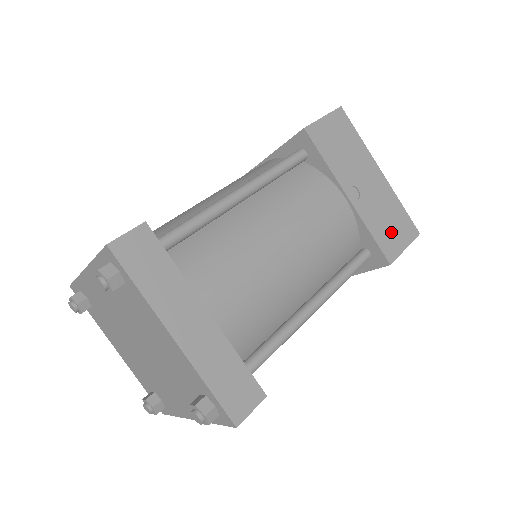
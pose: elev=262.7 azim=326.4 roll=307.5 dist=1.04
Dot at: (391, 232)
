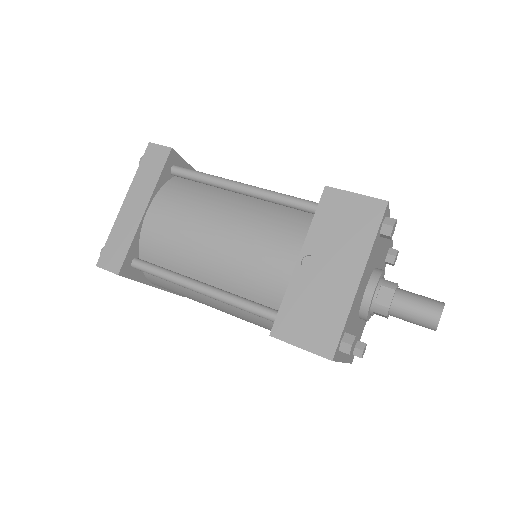
Dot at: (303, 322)
